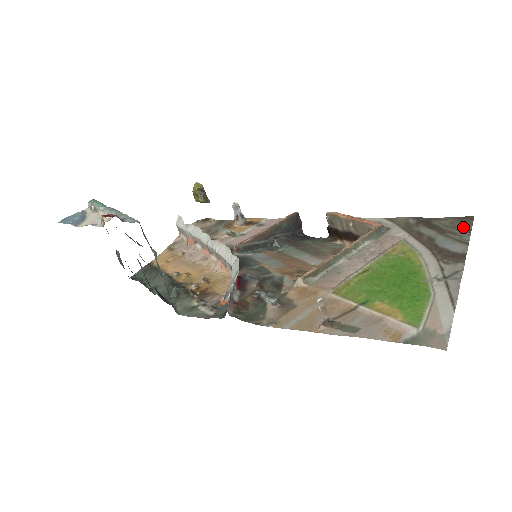
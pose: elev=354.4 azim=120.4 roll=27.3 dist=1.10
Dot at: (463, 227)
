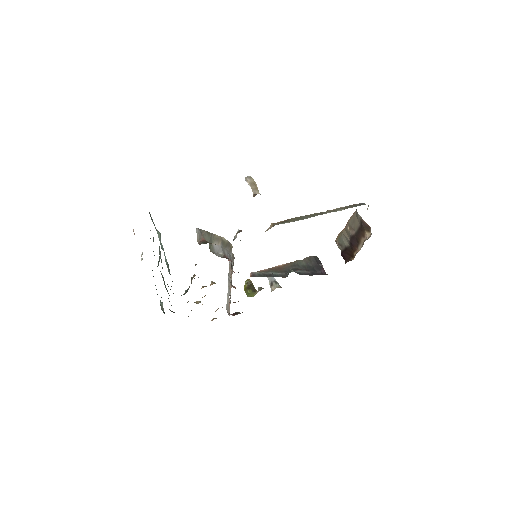
Dot at: occluded
